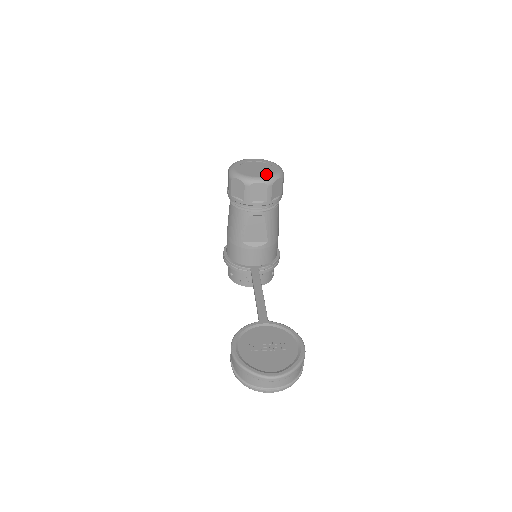
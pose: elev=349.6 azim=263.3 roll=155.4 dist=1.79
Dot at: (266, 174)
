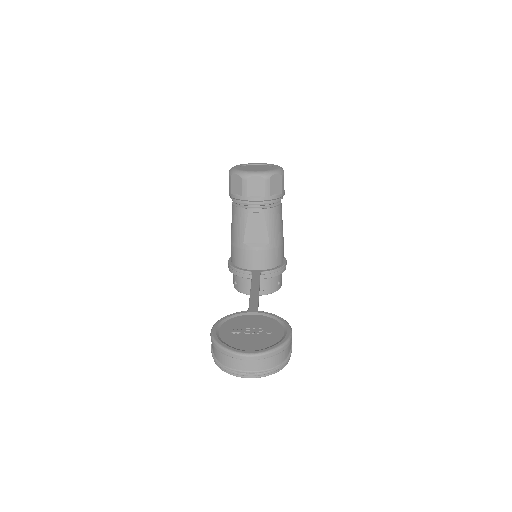
Dot at: (264, 170)
